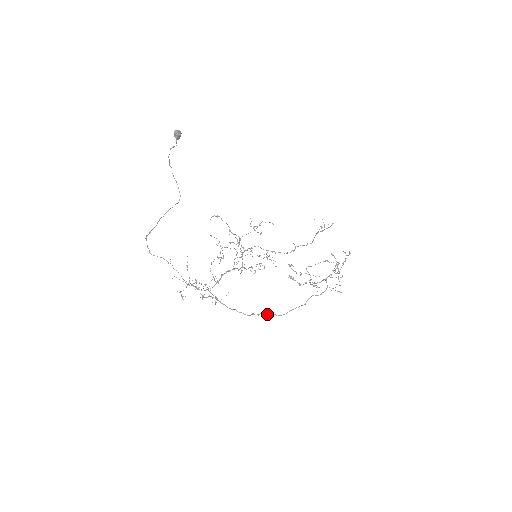
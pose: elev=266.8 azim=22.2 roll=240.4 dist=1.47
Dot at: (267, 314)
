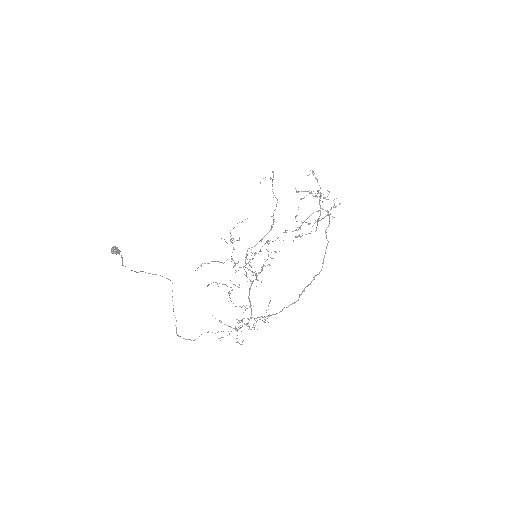
Dot at: occluded
